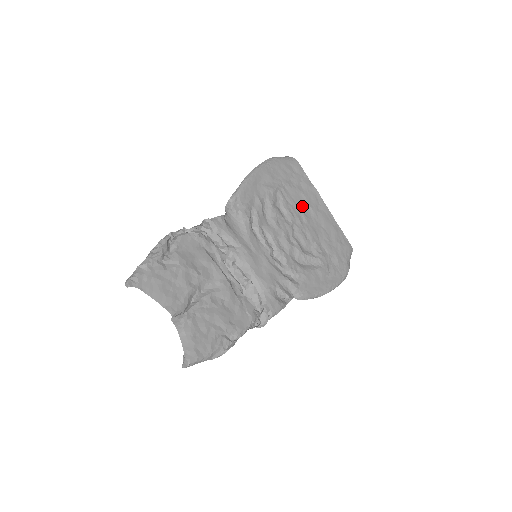
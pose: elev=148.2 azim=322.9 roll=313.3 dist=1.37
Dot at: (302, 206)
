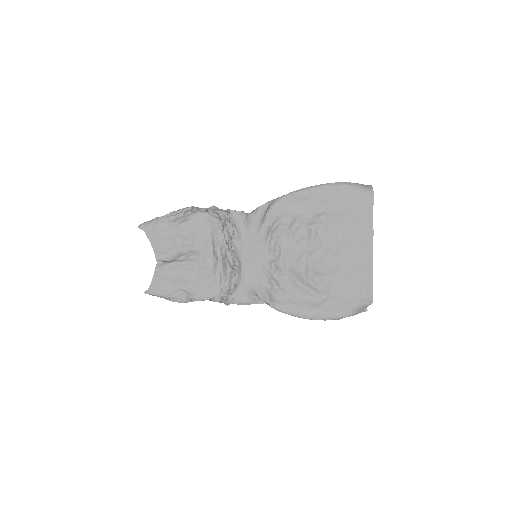
Dot at: (341, 239)
